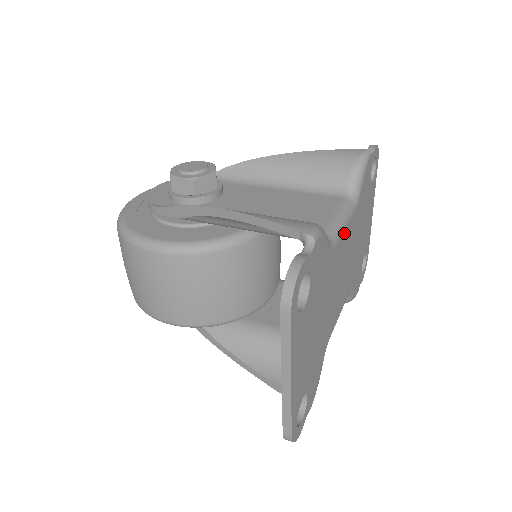
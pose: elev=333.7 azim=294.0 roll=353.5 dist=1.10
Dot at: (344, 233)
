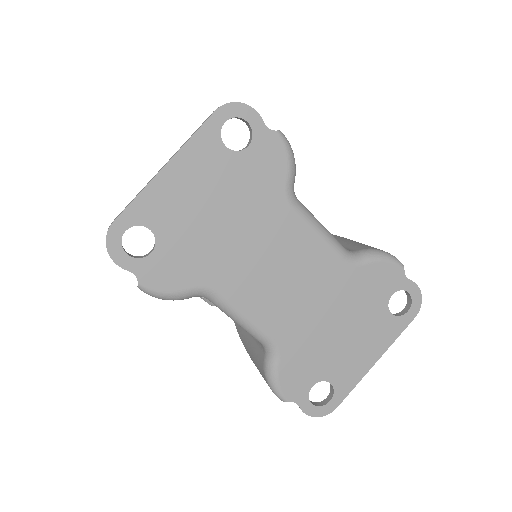
Dot at: (313, 234)
